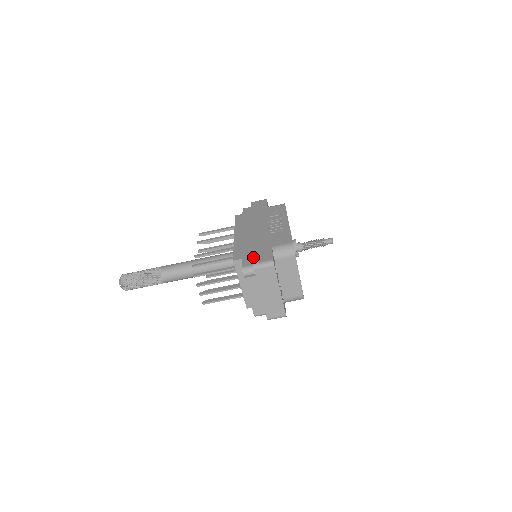
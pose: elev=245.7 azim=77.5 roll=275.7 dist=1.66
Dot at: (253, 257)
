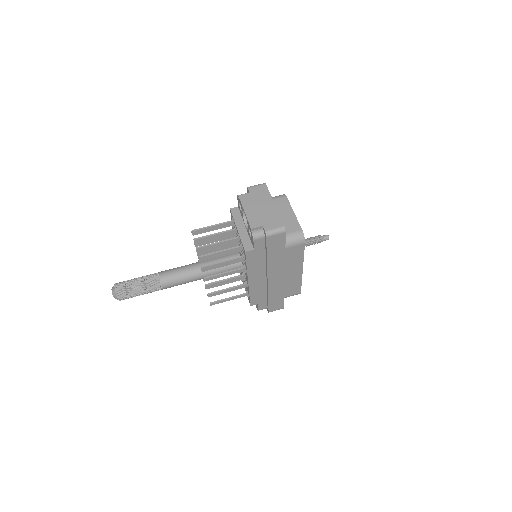
Dot at: occluded
